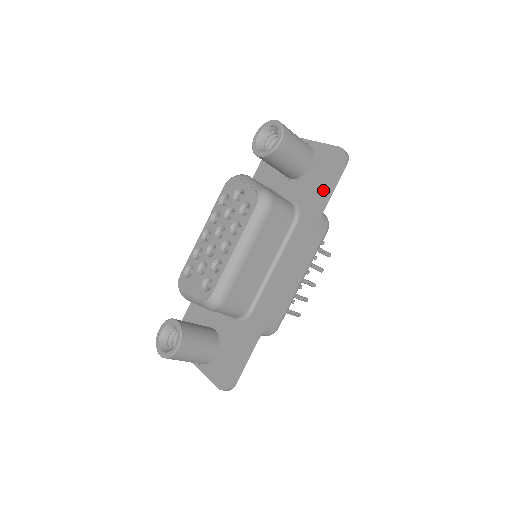
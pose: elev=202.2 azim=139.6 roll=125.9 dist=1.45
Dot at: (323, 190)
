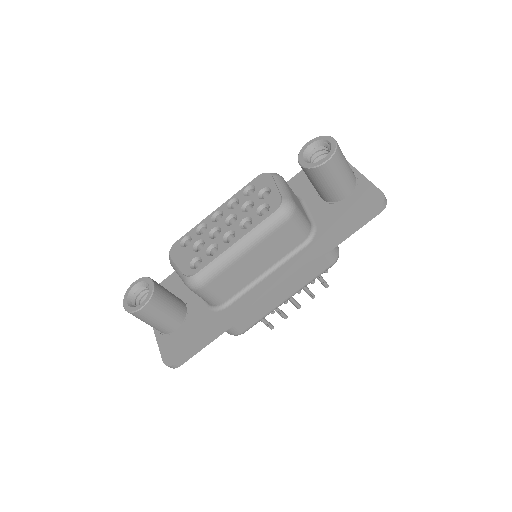
Dot at: (346, 226)
